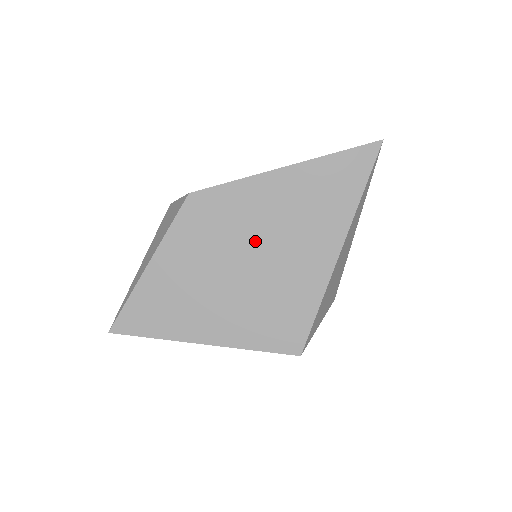
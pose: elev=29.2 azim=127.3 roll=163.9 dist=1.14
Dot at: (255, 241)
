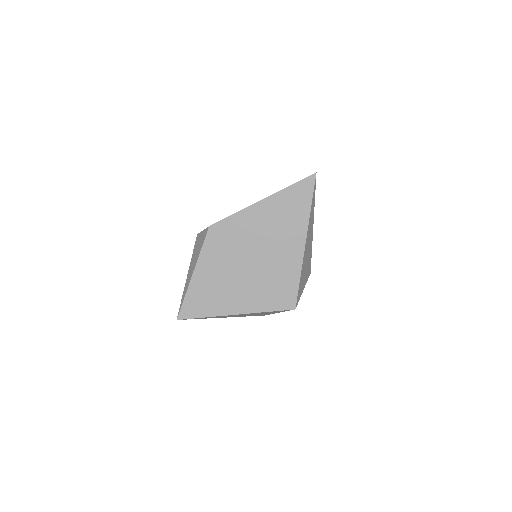
Dot at: (254, 246)
